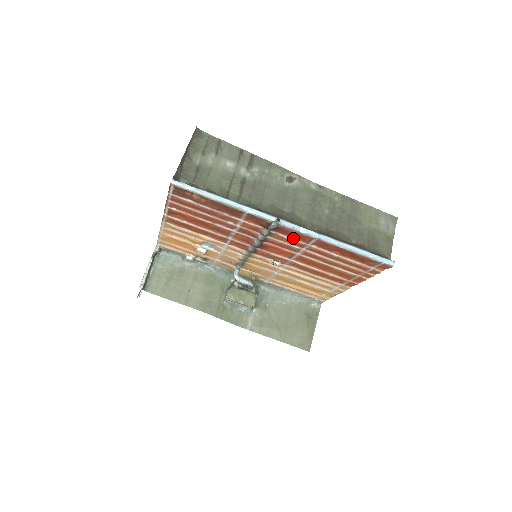
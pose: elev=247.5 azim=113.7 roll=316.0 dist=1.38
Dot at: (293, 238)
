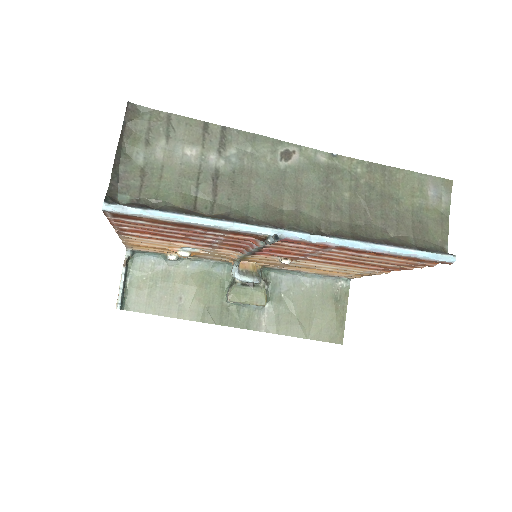
Dot at: (303, 245)
